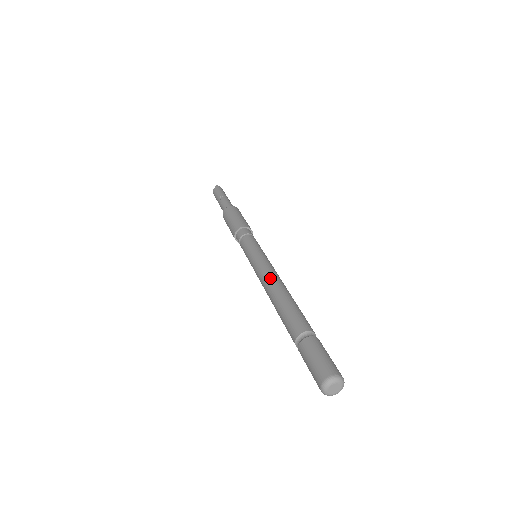
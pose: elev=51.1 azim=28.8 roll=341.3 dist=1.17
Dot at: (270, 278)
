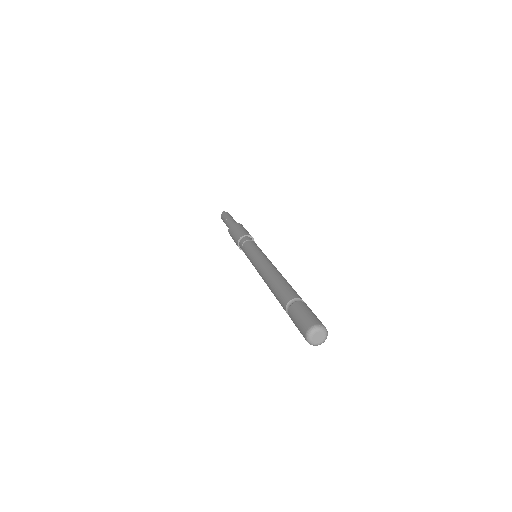
Dot at: (263, 269)
